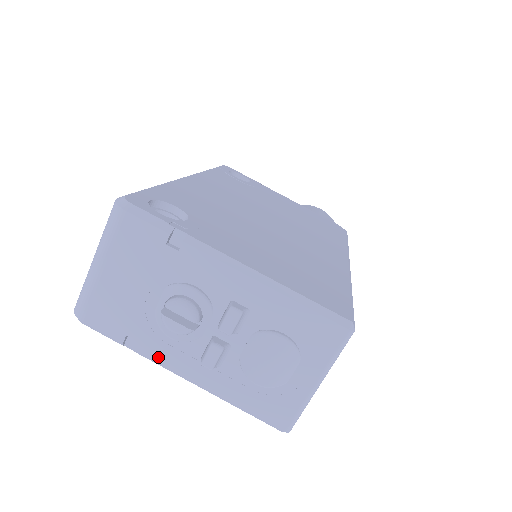
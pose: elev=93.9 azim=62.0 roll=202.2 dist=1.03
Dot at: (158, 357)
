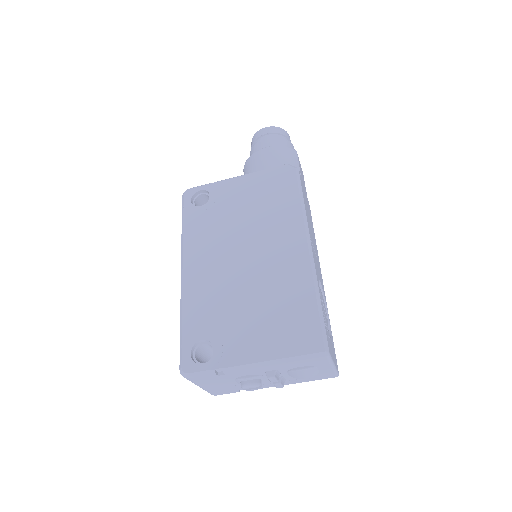
Dot at: occluded
